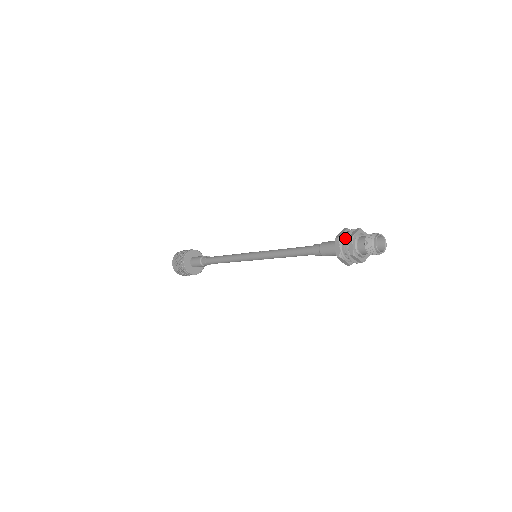
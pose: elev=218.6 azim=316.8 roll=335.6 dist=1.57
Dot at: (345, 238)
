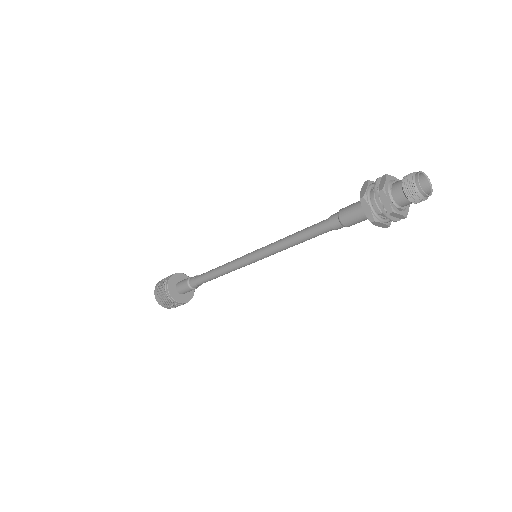
Dot at: (372, 194)
